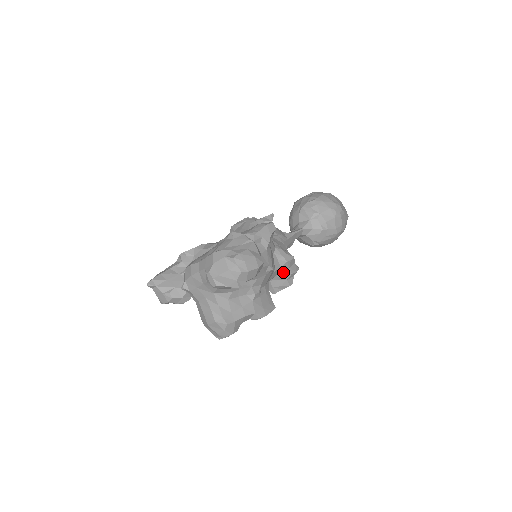
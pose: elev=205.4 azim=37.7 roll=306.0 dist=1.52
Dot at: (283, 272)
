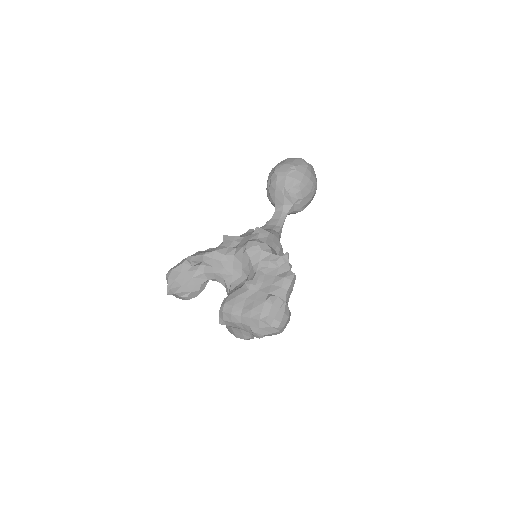
Dot at: occluded
